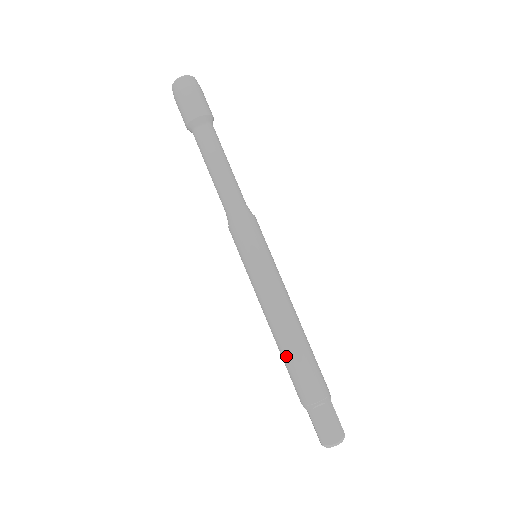
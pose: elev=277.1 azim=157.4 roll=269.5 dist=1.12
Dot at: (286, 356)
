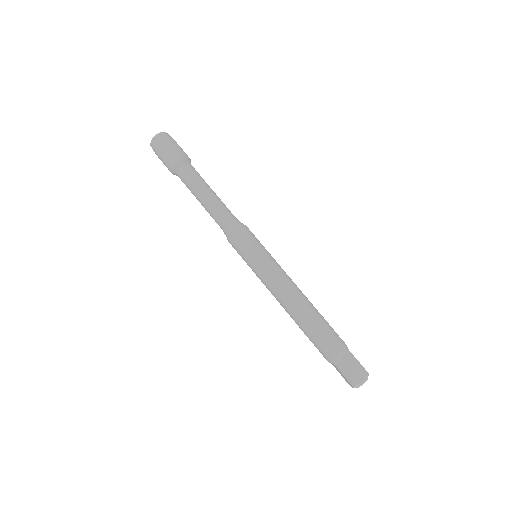
Dot at: (303, 326)
